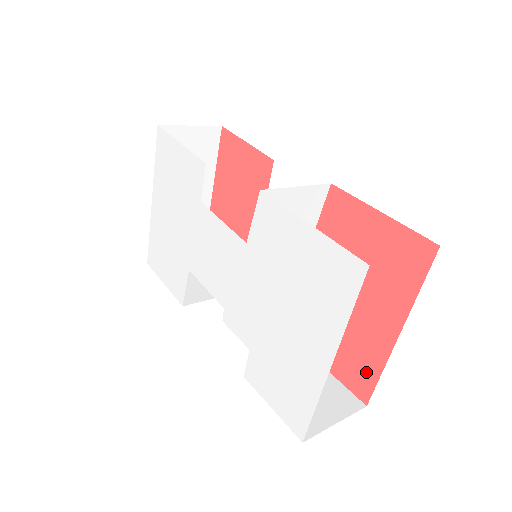
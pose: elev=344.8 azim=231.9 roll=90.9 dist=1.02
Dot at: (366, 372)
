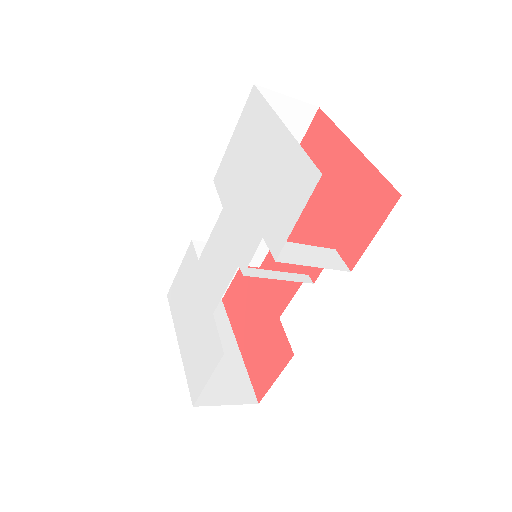
Dot at: (374, 189)
